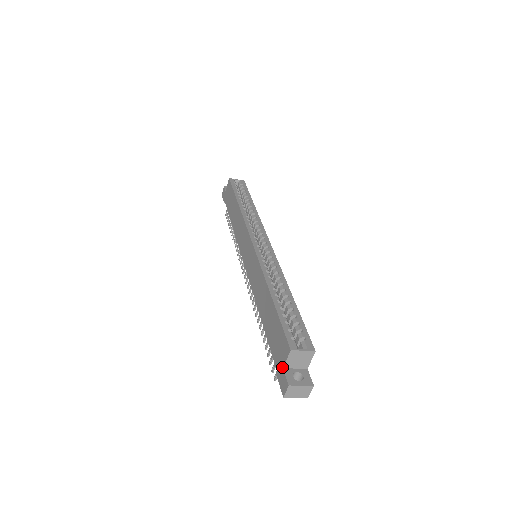
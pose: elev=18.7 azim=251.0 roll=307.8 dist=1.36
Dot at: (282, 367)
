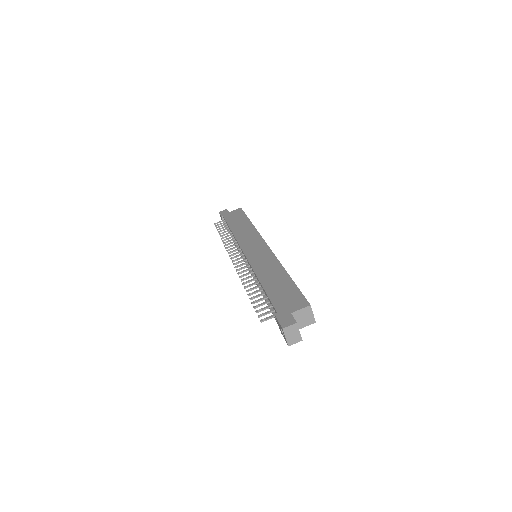
Dot at: (290, 312)
